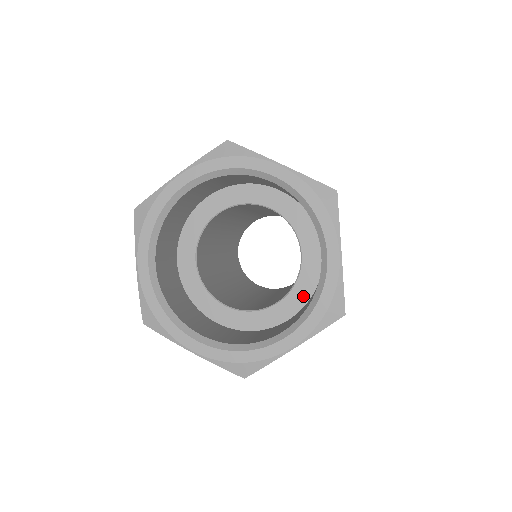
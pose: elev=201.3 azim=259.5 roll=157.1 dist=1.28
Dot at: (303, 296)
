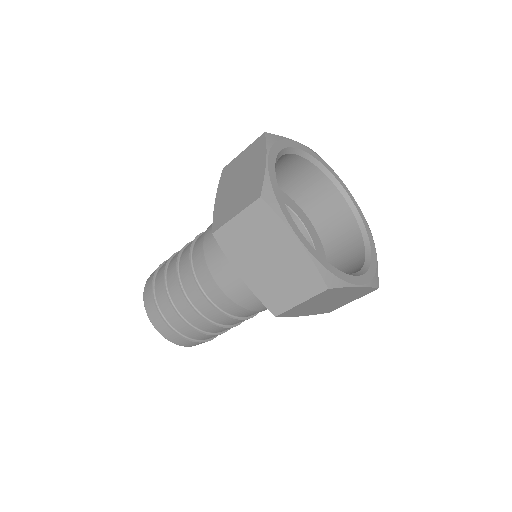
Dot at: occluded
